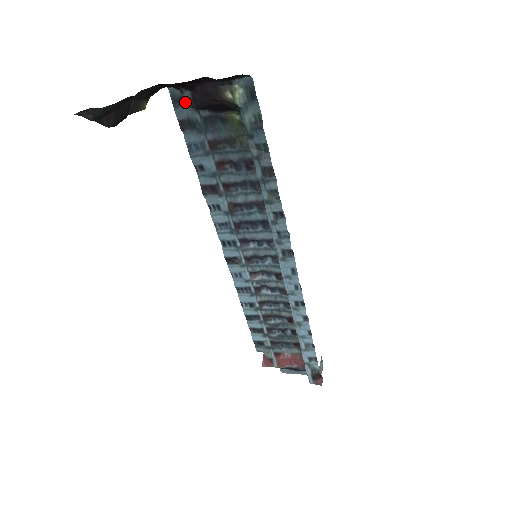
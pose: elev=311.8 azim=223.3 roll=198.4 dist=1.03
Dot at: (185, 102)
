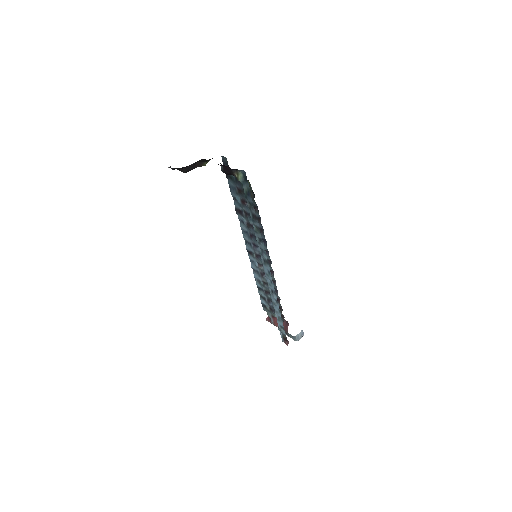
Dot at: (221, 169)
